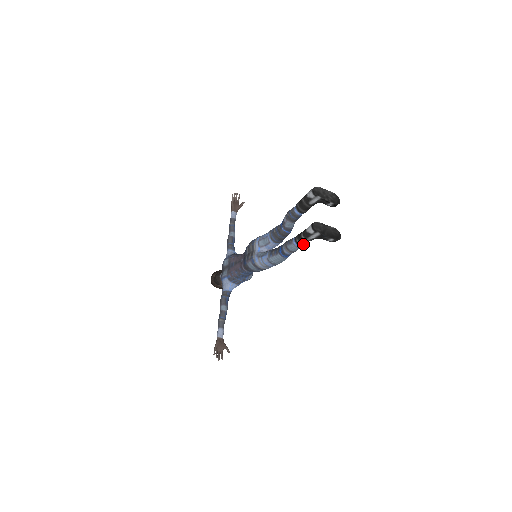
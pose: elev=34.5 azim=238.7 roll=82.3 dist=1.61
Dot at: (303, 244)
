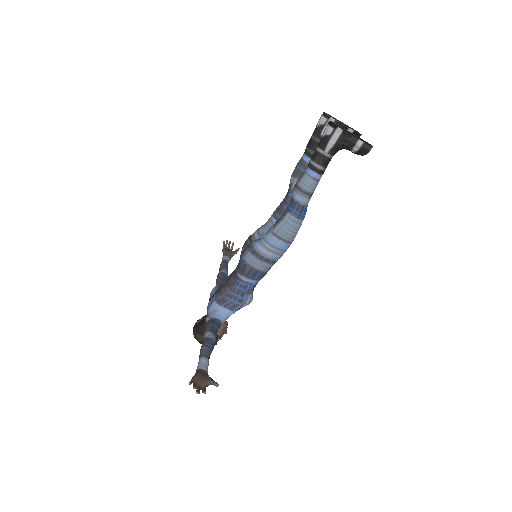
Dot at: (320, 167)
